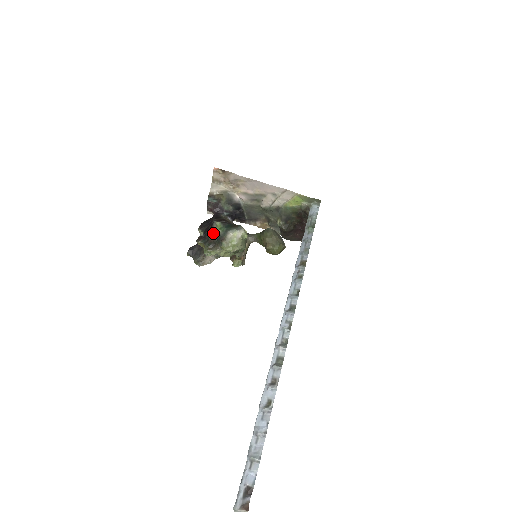
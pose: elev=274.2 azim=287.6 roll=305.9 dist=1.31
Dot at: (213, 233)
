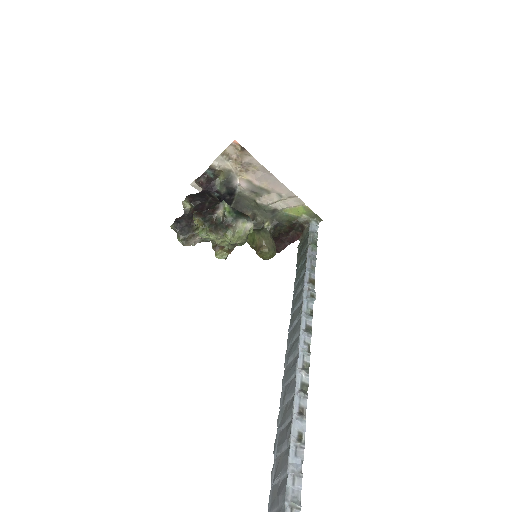
Dot at: (218, 214)
